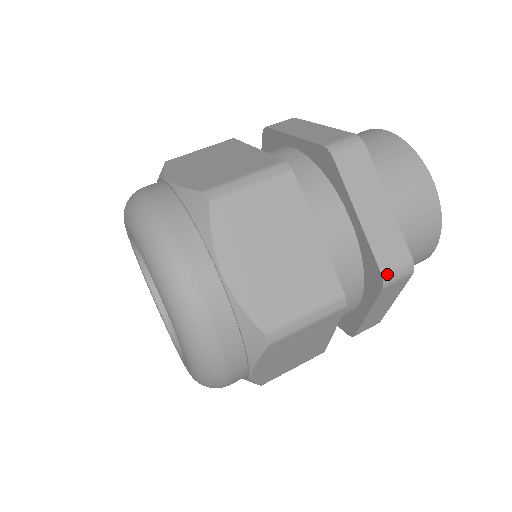
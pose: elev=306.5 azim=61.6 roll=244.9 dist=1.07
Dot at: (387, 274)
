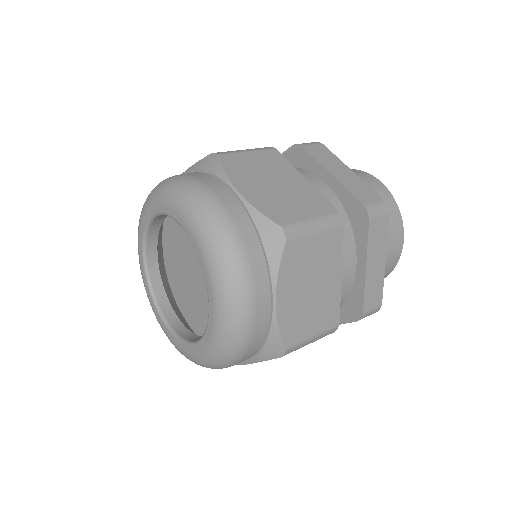
Dot at: (366, 313)
